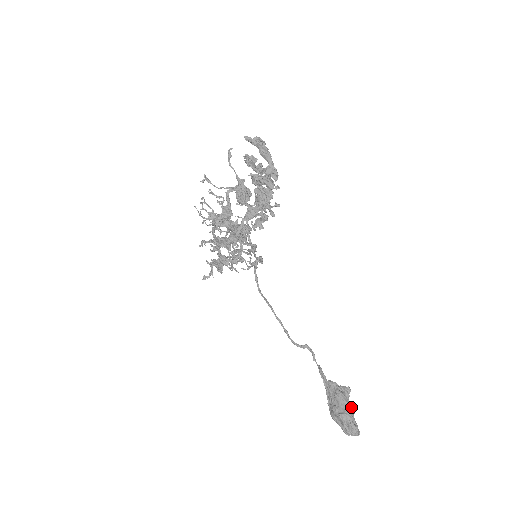
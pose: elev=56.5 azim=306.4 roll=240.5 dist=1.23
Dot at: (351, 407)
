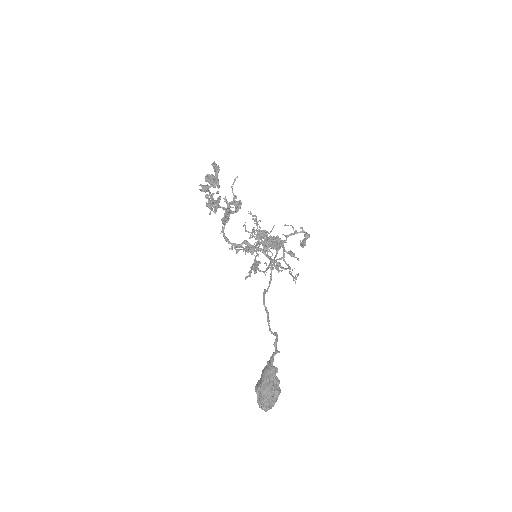
Dot at: (269, 384)
